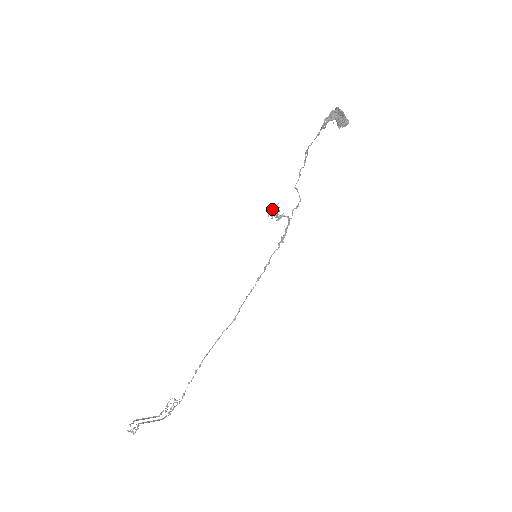
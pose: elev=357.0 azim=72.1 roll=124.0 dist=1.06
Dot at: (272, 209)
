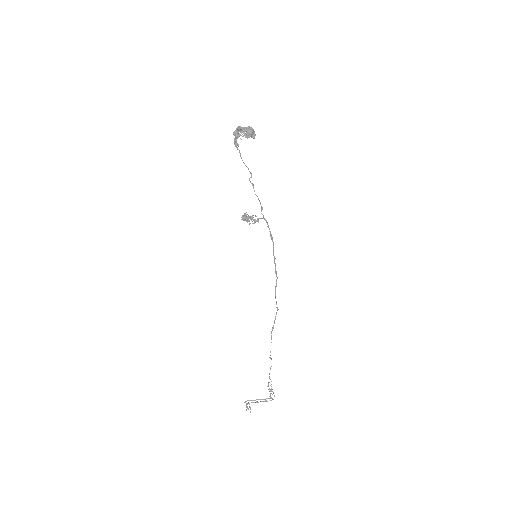
Dot at: (243, 218)
